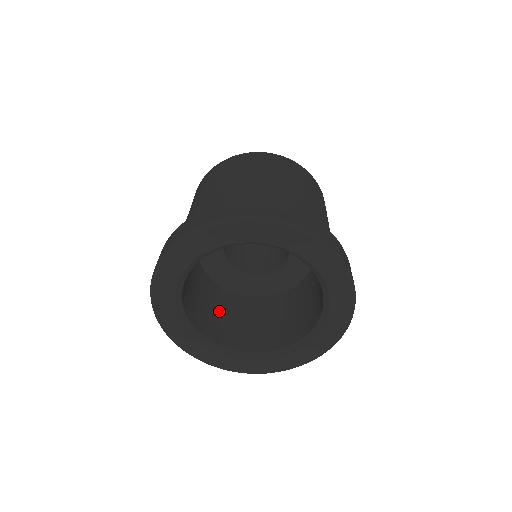
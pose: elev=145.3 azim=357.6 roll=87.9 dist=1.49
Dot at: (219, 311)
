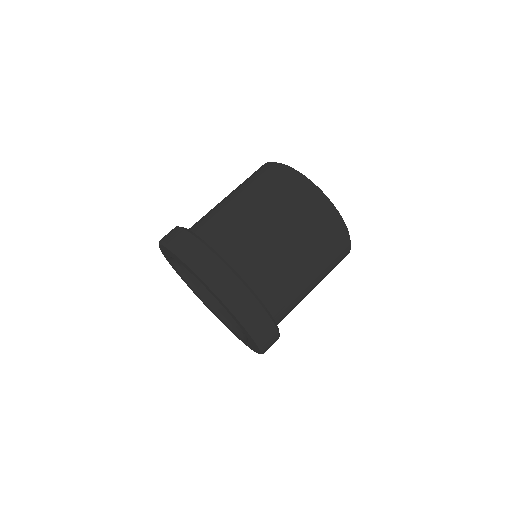
Dot at: occluded
